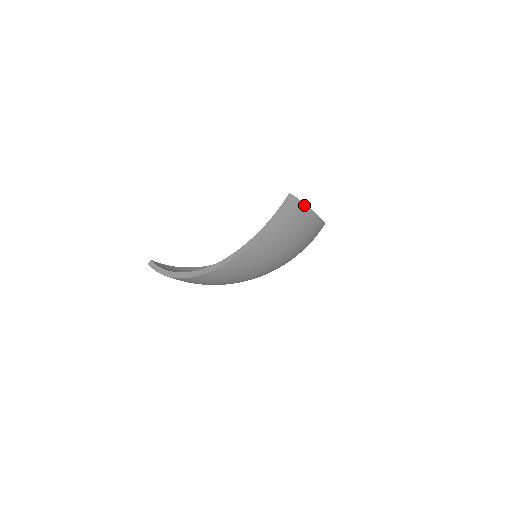
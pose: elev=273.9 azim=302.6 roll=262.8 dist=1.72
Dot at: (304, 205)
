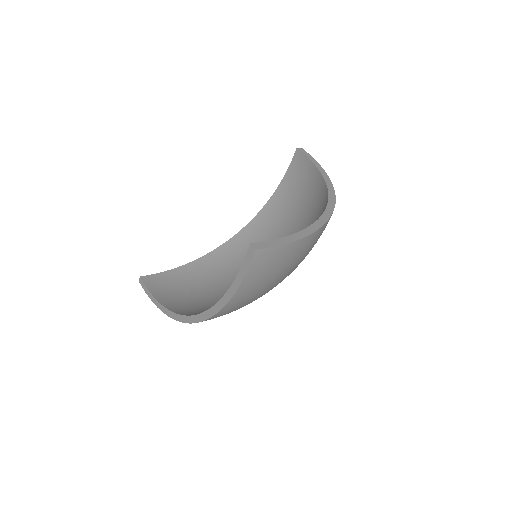
Dot at: (279, 246)
